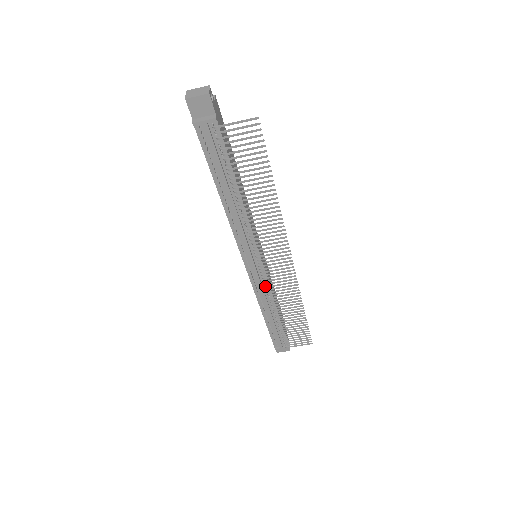
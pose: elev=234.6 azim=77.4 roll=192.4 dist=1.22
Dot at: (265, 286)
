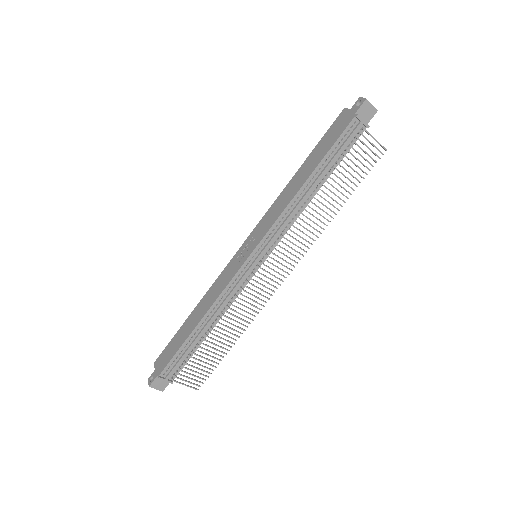
Dot at: (242, 288)
